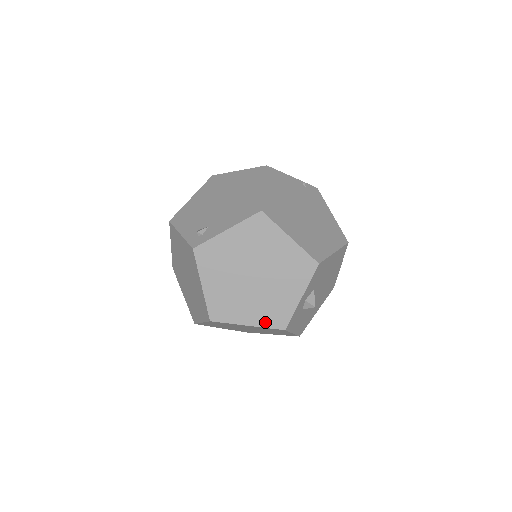
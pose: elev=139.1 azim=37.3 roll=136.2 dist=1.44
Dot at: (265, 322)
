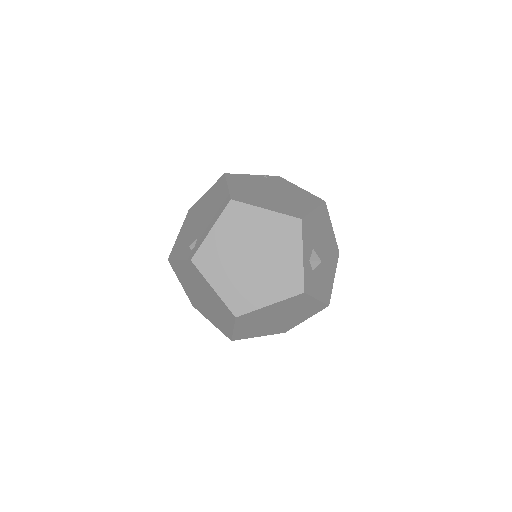
Dot at: (283, 294)
